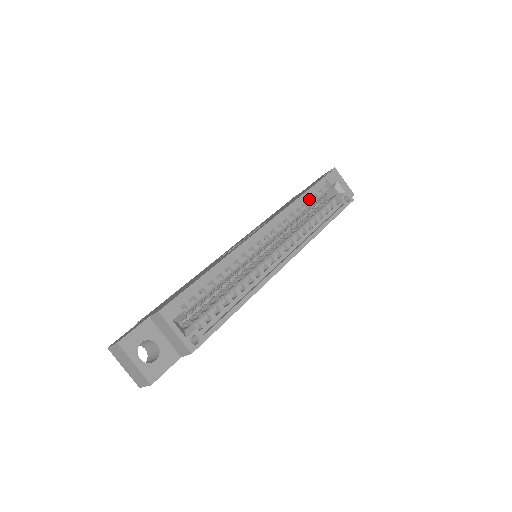
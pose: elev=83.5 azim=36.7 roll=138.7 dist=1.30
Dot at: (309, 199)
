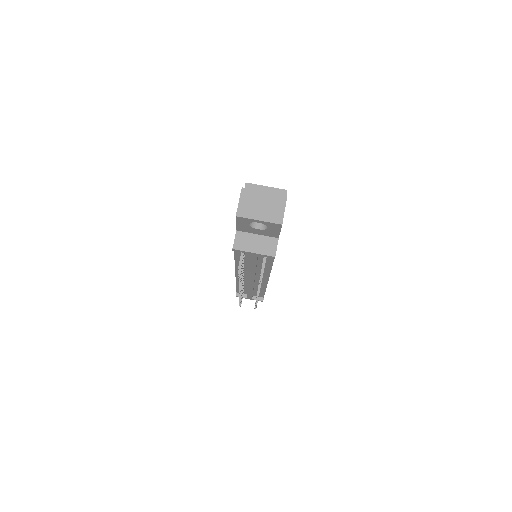
Dot at: occluded
